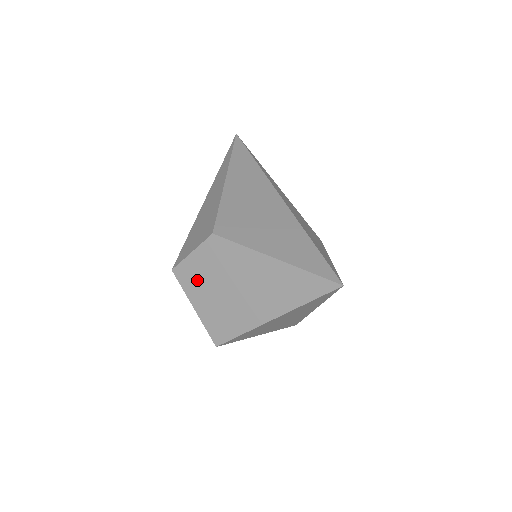
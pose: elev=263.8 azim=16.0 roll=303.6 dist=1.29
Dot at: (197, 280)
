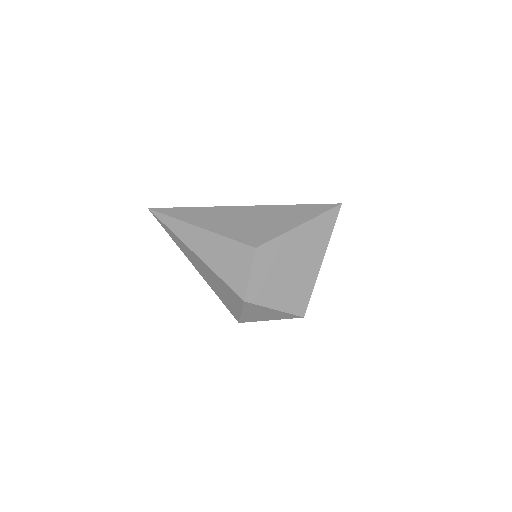
Dot at: (265, 289)
